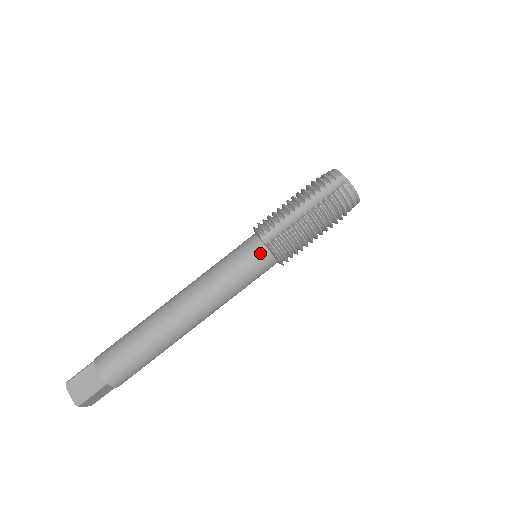
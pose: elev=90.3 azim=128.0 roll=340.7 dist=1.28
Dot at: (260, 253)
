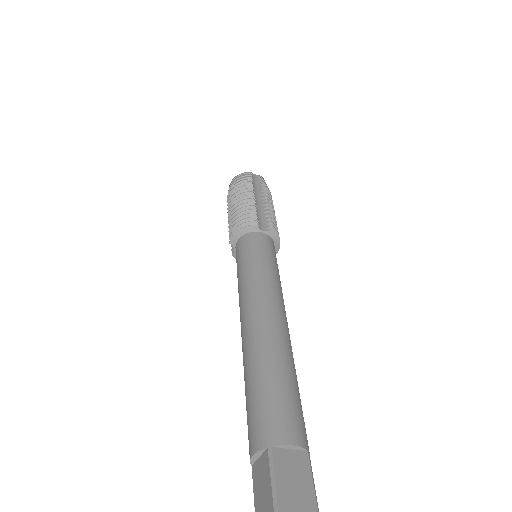
Dot at: (269, 241)
